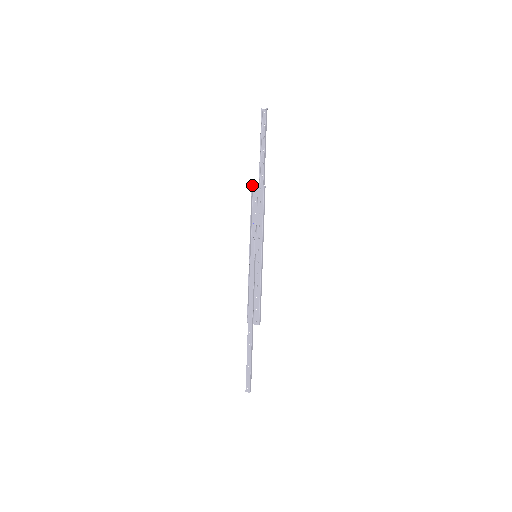
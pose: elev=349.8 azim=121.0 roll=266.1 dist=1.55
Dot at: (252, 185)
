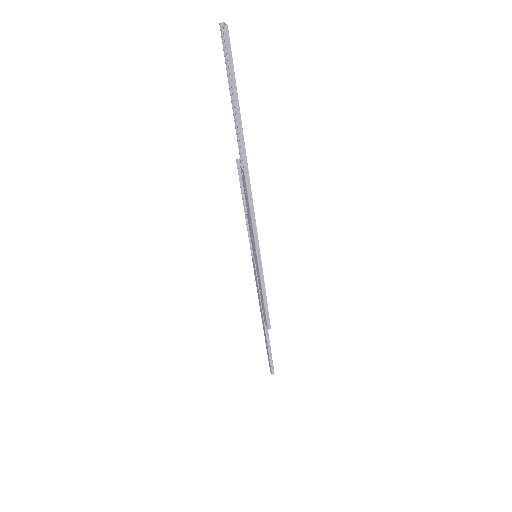
Dot at: occluded
